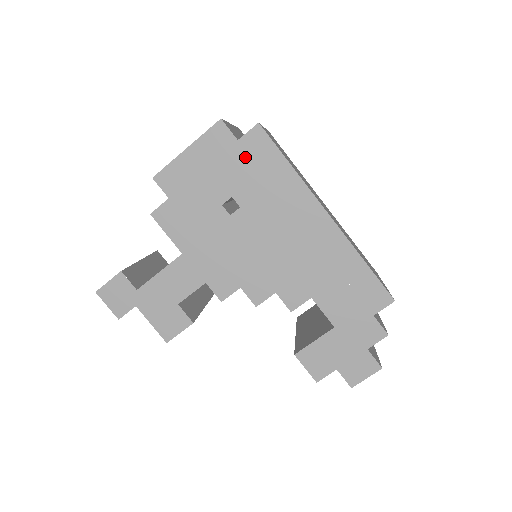
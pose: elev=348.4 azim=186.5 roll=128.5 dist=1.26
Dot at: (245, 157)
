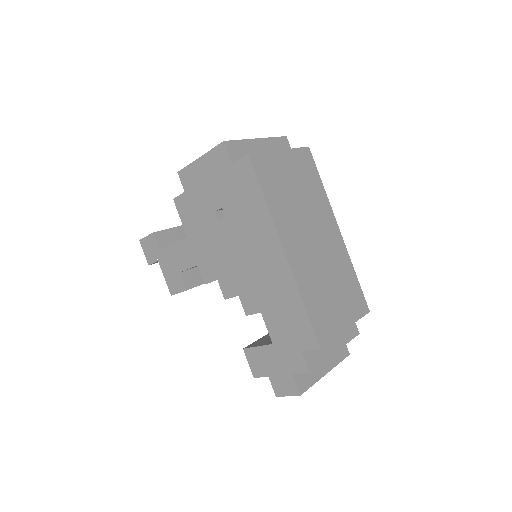
Dot at: (235, 179)
